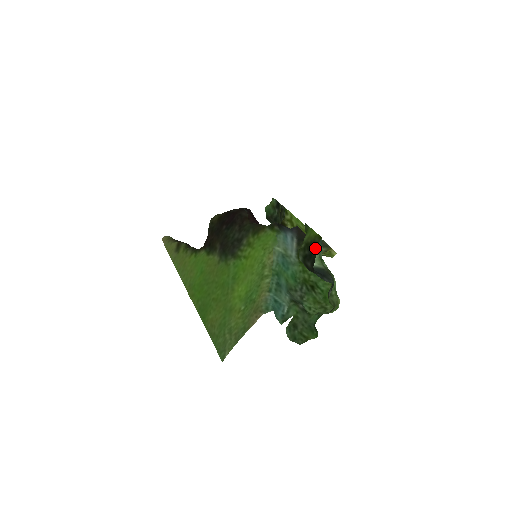
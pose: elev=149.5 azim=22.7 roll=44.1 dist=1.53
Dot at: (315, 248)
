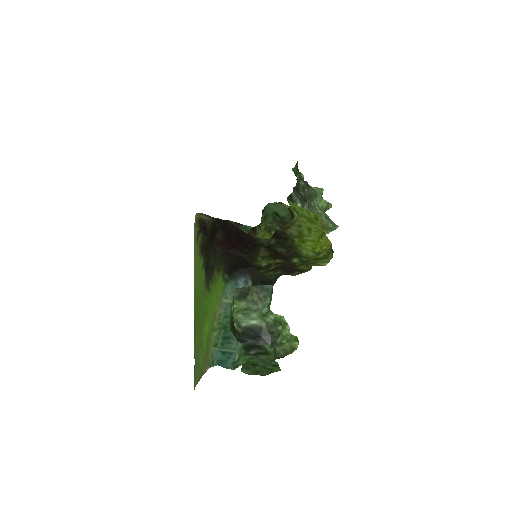
Dot at: (232, 329)
